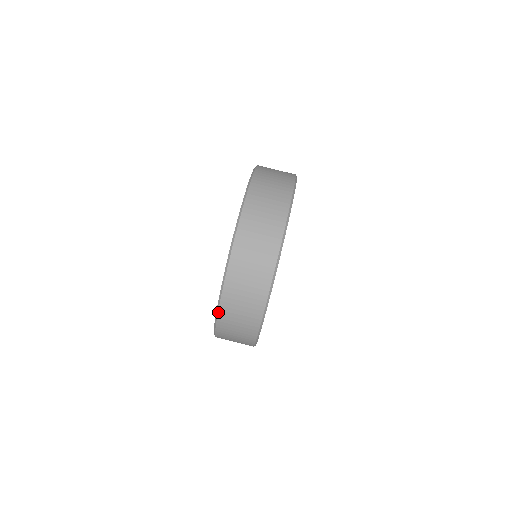
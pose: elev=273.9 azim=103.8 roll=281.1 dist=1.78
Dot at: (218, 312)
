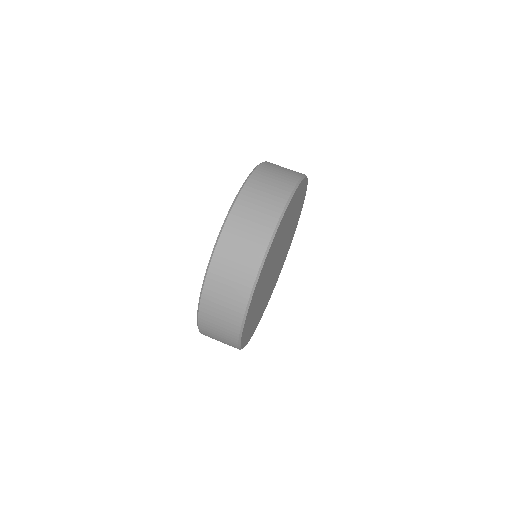
Dot at: occluded
